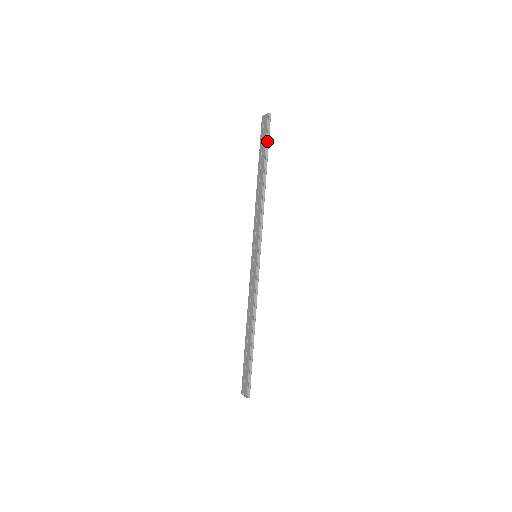
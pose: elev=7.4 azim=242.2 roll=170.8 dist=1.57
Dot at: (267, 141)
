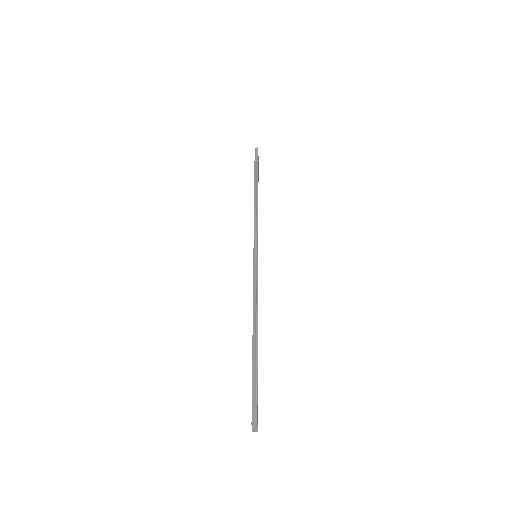
Dot at: (256, 165)
